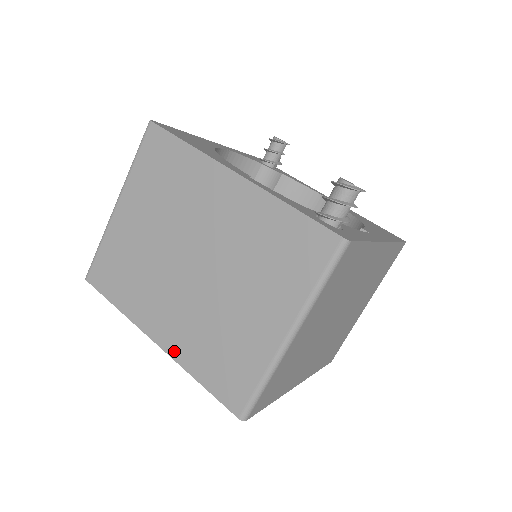
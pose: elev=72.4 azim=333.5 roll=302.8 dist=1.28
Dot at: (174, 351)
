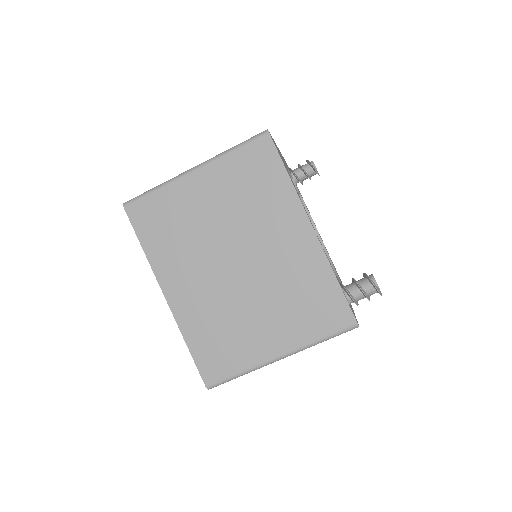
Dot at: (179, 314)
